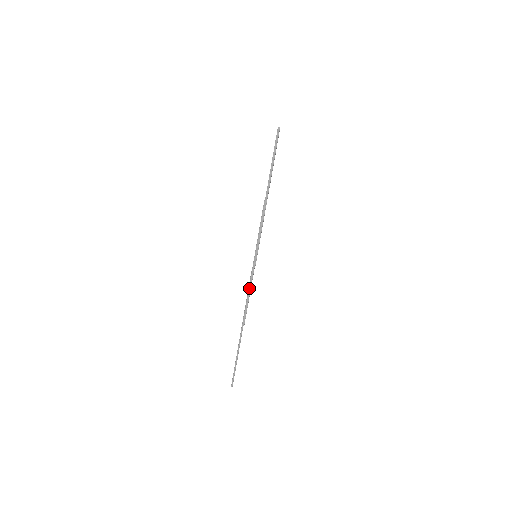
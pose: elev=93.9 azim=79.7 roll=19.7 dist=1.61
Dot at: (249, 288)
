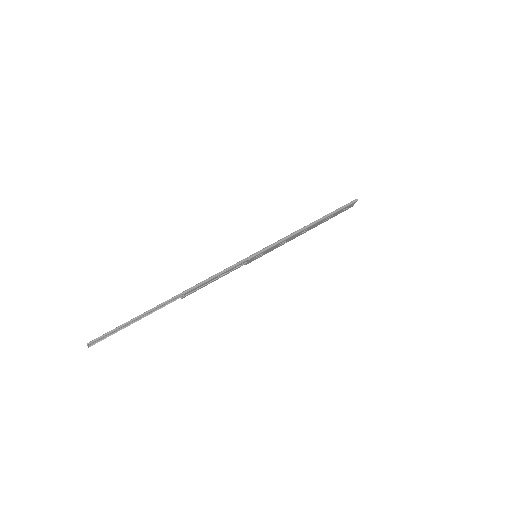
Dot at: (224, 270)
